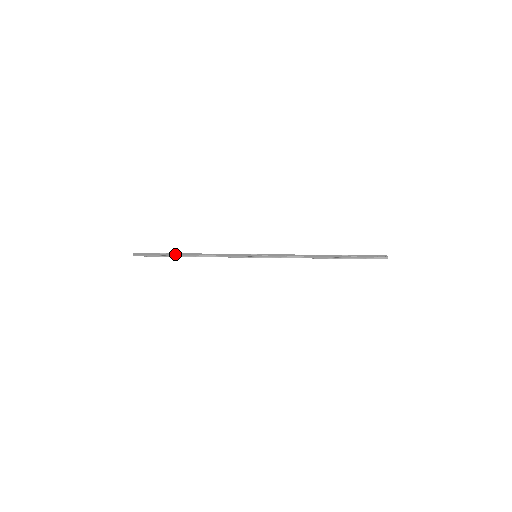
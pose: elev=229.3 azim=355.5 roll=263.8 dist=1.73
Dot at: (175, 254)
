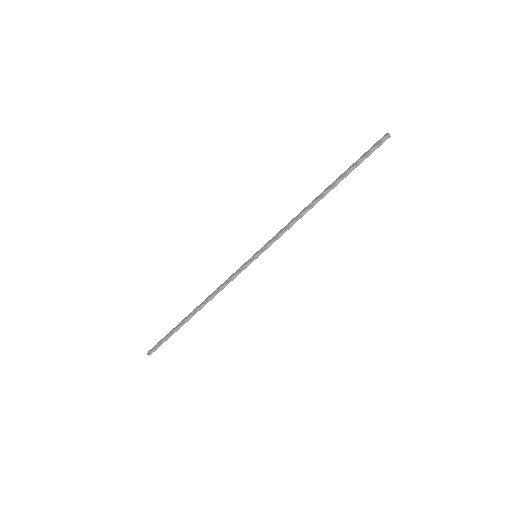
Dot at: (182, 321)
